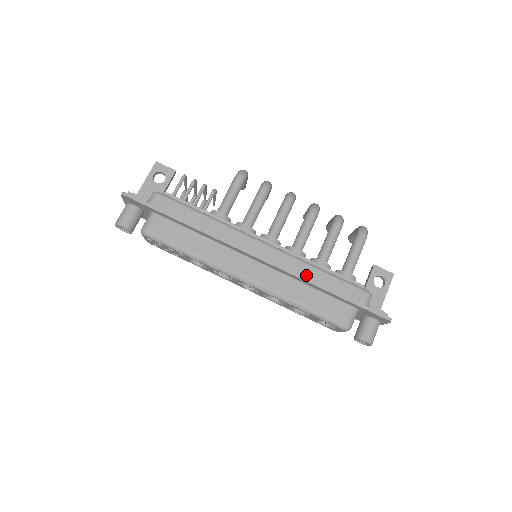
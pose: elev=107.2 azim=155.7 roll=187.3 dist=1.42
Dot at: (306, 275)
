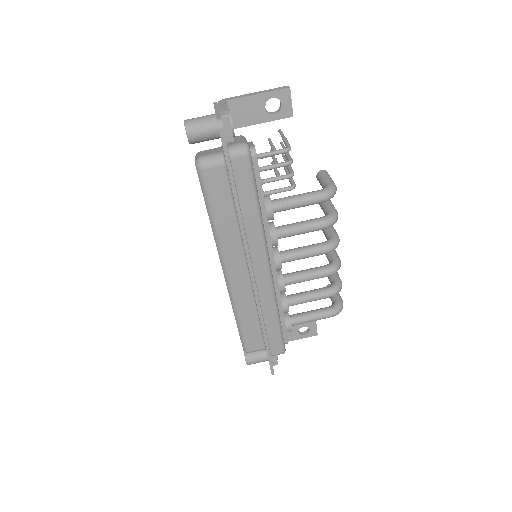
Dot at: (265, 312)
